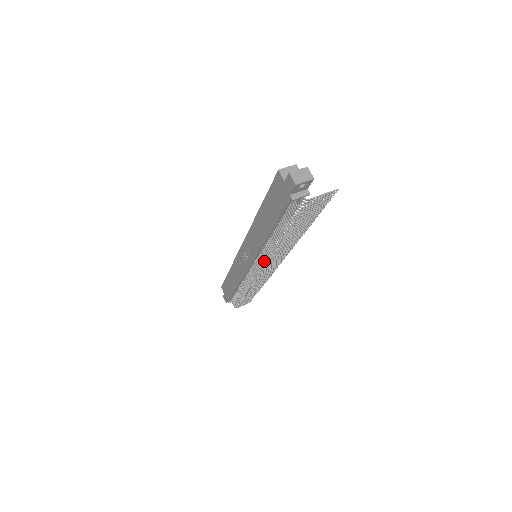
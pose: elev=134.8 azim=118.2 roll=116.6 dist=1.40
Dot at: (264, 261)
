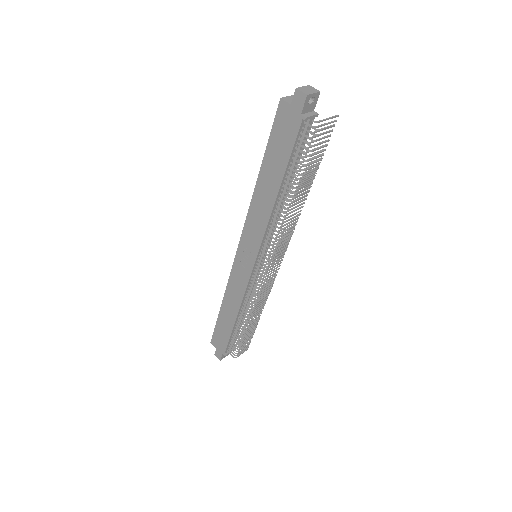
Dot at: (273, 243)
